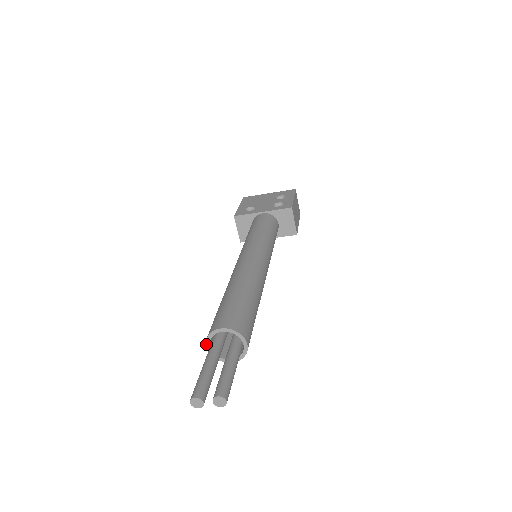
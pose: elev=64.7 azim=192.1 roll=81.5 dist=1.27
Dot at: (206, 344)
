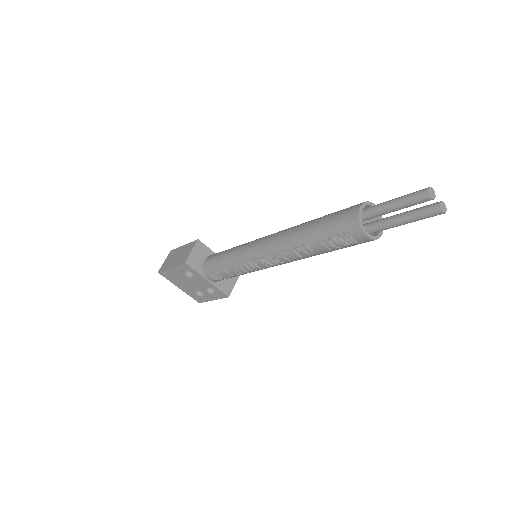
Dot at: (361, 205)
